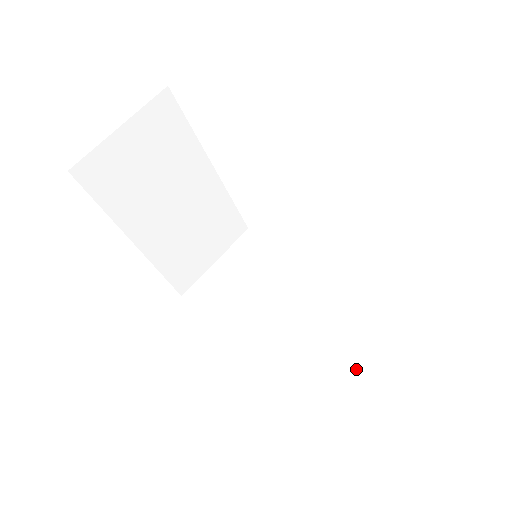
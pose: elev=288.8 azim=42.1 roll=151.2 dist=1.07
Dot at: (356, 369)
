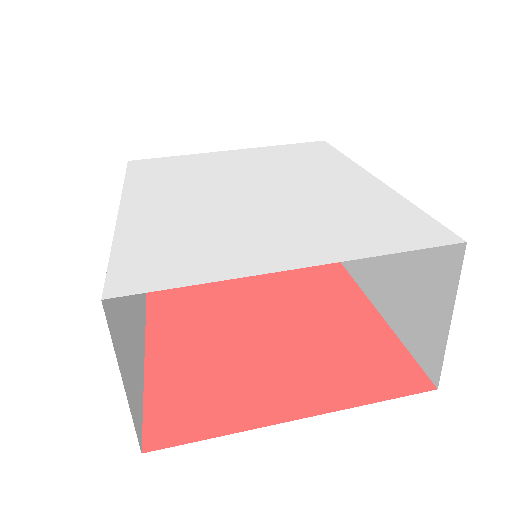
Dot at: (422, 303)
